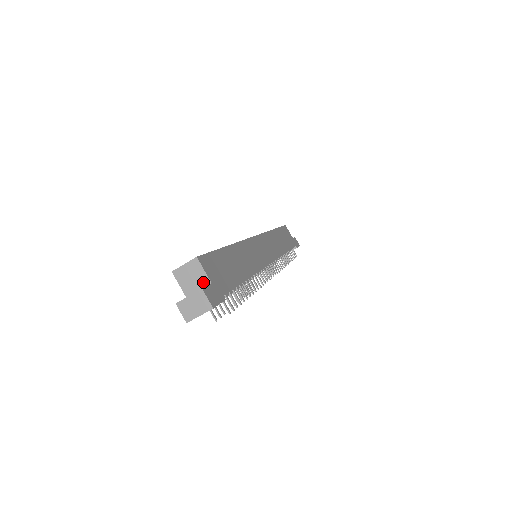
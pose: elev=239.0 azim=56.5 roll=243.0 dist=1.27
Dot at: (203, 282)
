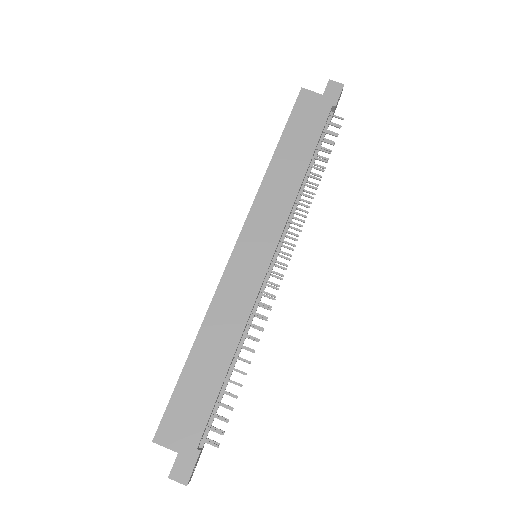
Dot at: (175, 450)
